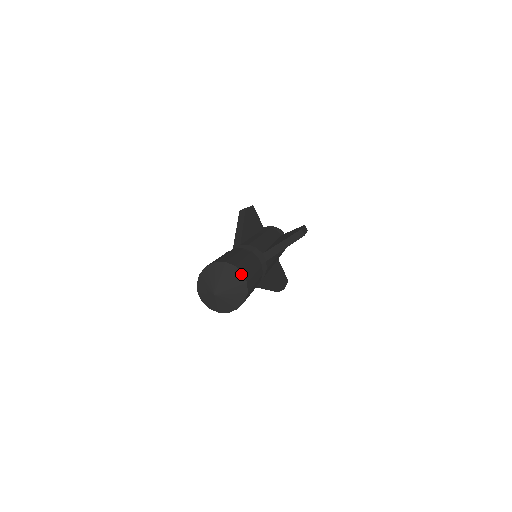
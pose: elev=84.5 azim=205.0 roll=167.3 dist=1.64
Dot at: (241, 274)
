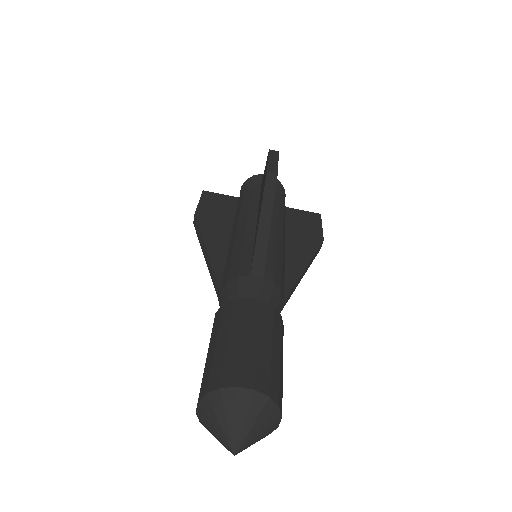
Dot at: (237, 390)
